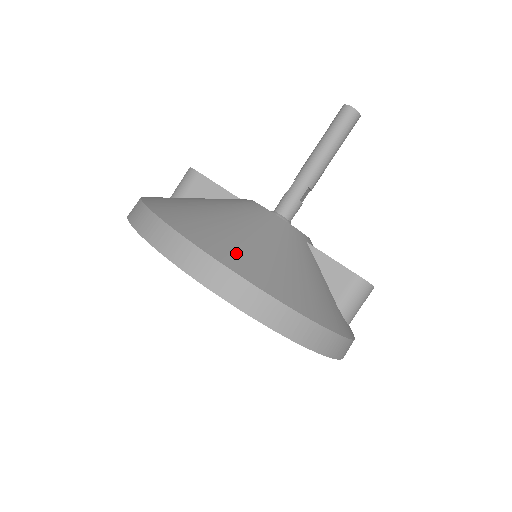
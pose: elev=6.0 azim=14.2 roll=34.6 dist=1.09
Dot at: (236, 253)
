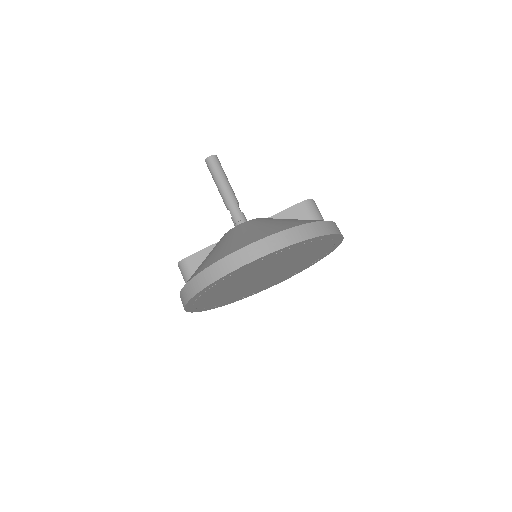
Dot at: (254, 237)
